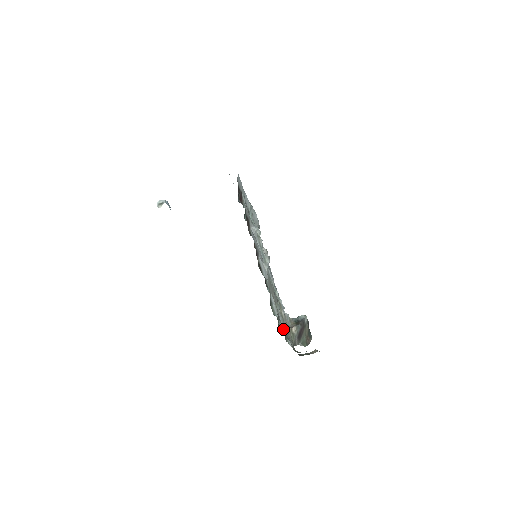
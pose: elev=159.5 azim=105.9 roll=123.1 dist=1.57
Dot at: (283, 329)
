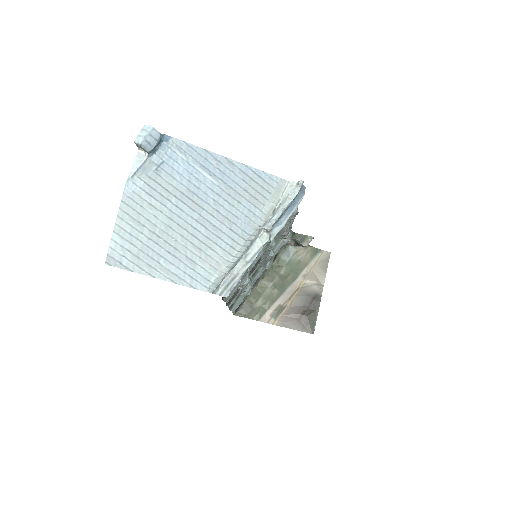
Dot at: (260, 275)
